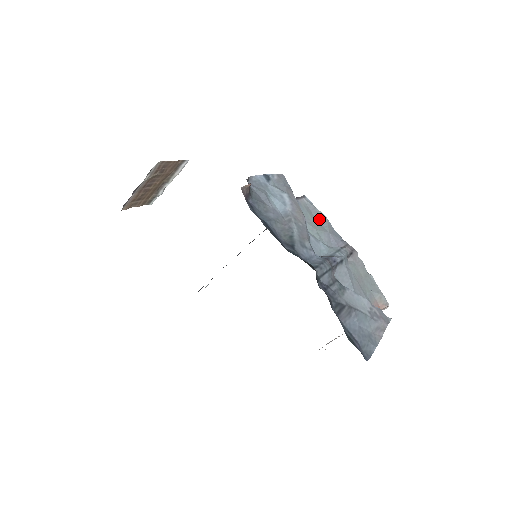
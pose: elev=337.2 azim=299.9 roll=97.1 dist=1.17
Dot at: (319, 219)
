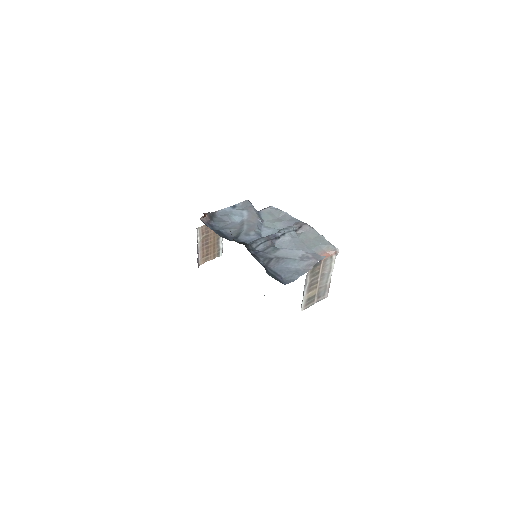
Dot at: (279, 216)
